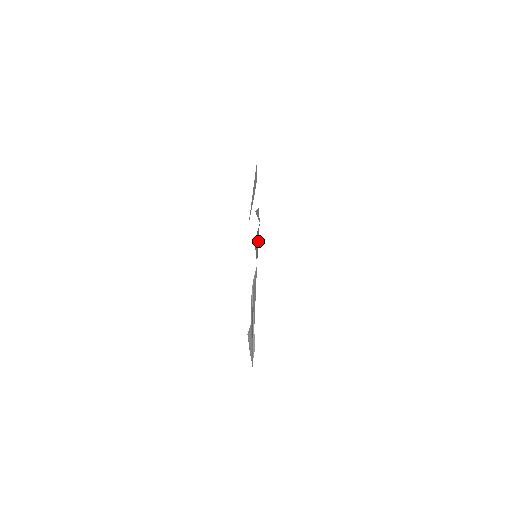
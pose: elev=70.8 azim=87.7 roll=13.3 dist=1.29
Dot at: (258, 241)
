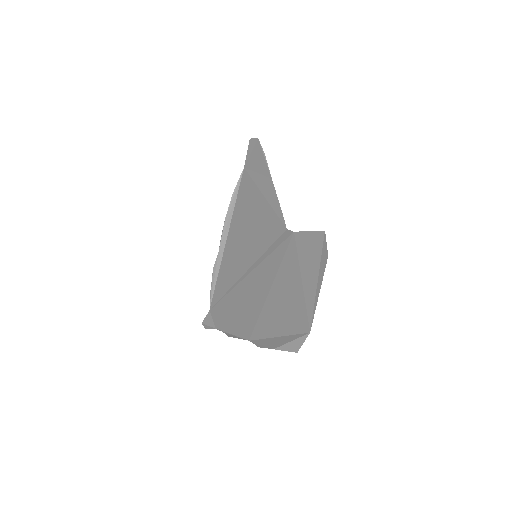
Dot at: (259, 173)
